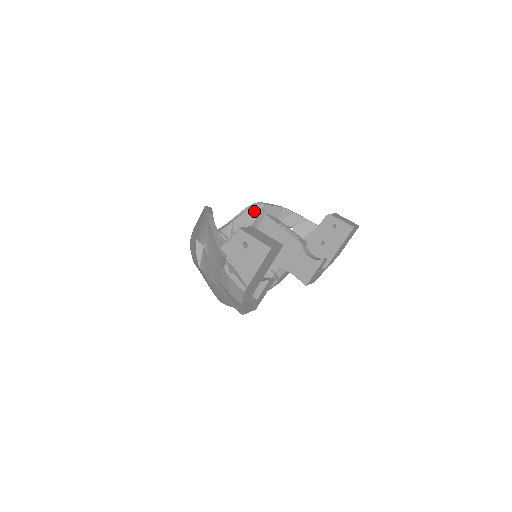
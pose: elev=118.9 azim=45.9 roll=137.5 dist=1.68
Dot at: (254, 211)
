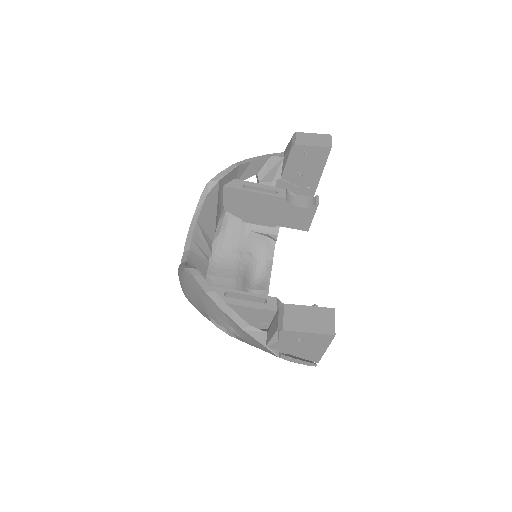
Dot at: (212, 194)
